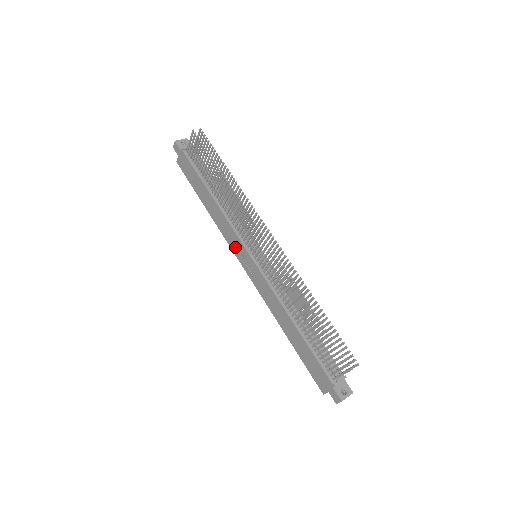
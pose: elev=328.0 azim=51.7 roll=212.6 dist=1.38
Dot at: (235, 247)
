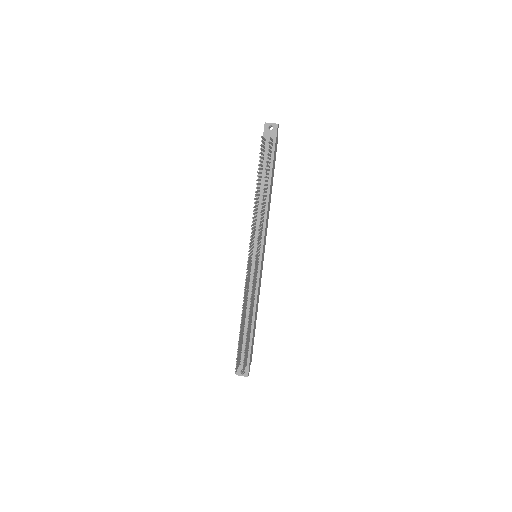
Dot at: occluded
